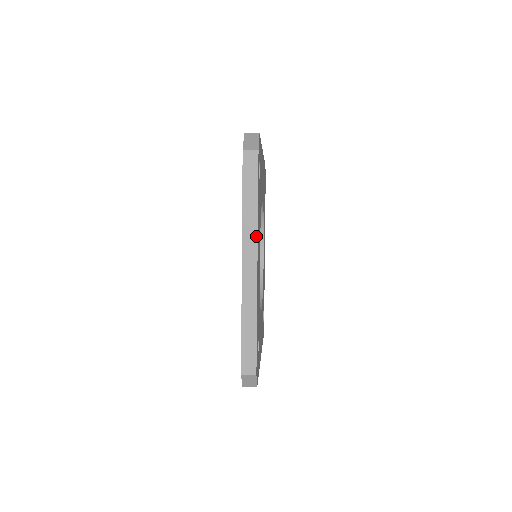
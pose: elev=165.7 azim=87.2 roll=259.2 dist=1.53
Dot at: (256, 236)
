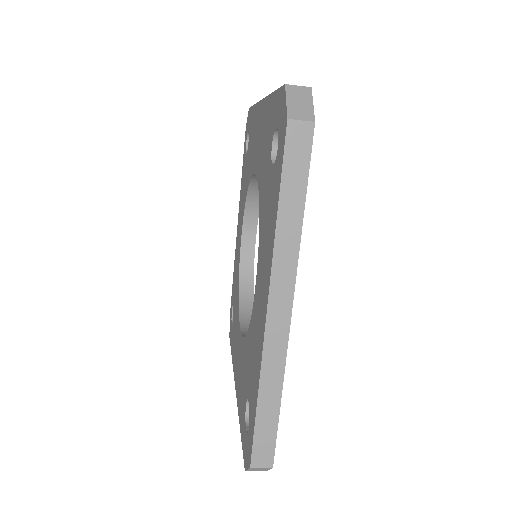
Dot at: (294, 269)
